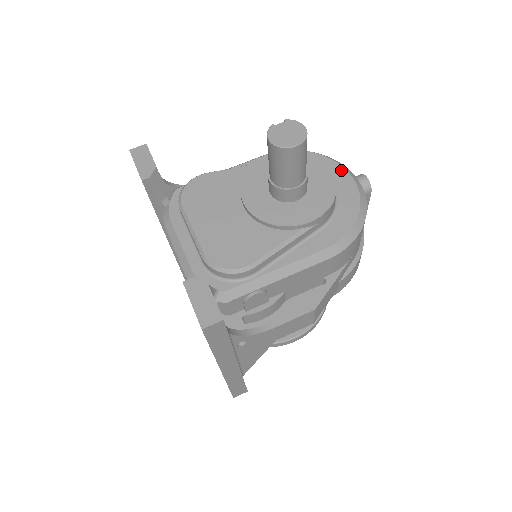
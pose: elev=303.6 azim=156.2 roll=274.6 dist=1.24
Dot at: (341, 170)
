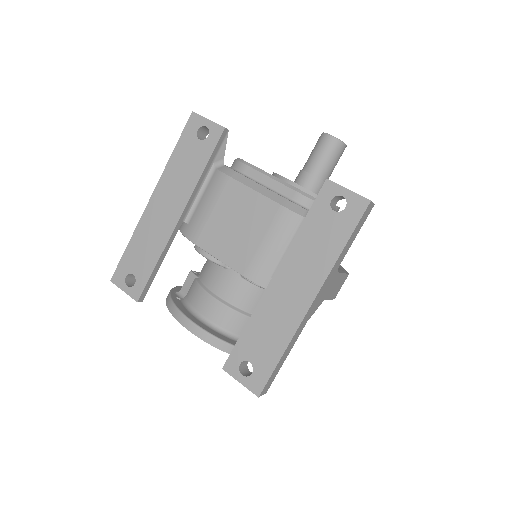
Dot at: occluded
